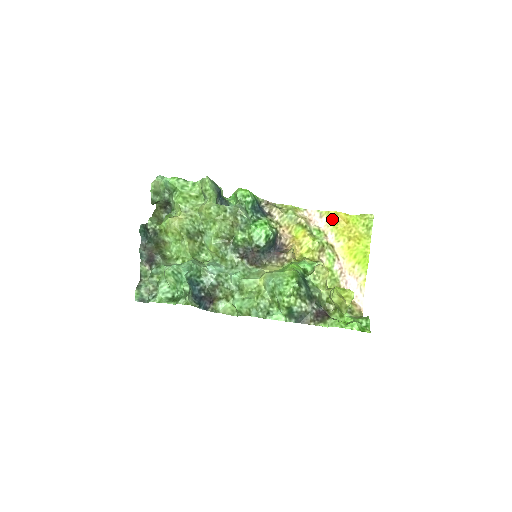
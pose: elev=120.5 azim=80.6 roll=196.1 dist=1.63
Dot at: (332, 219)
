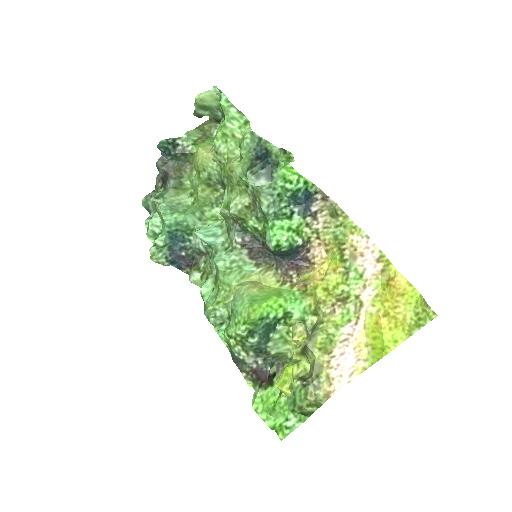
Dot at: (386, 275)
